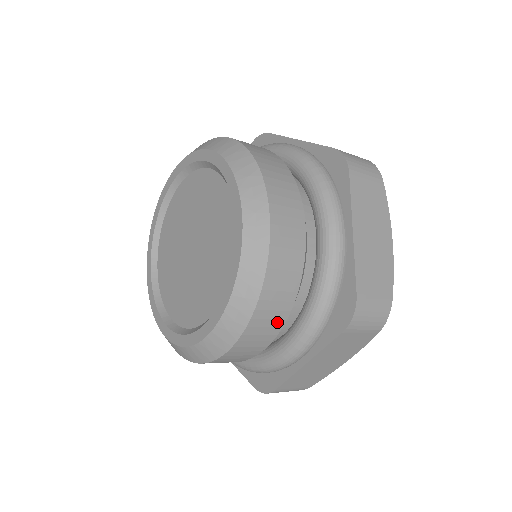
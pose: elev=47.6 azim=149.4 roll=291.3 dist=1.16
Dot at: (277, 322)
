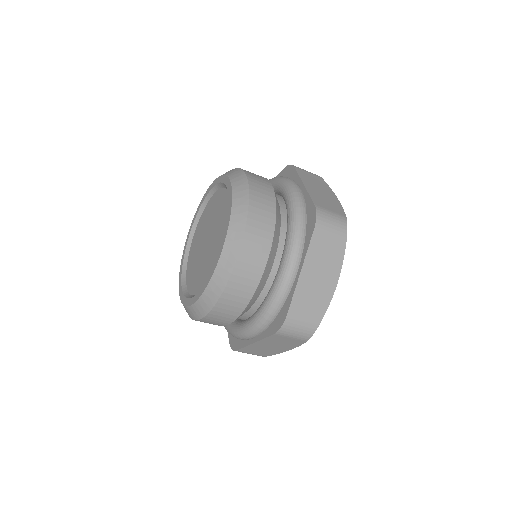
Dot at: (267, 234)
